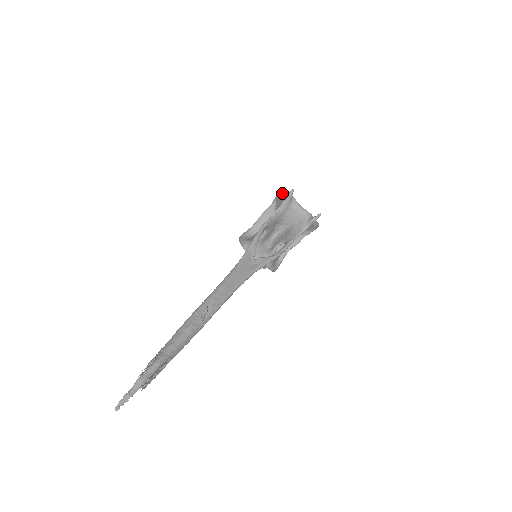
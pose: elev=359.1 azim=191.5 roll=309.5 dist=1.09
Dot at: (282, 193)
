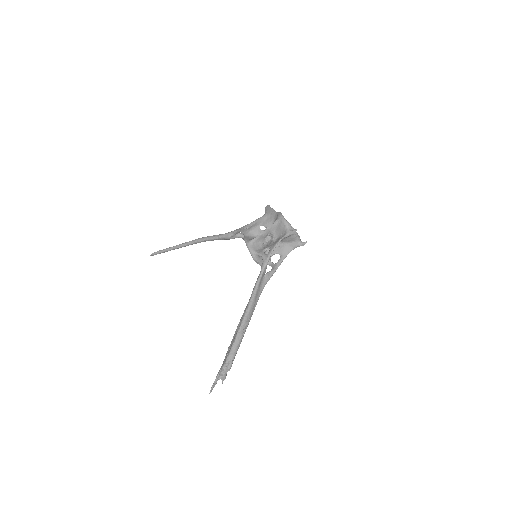
Dot at: (286, 224)
